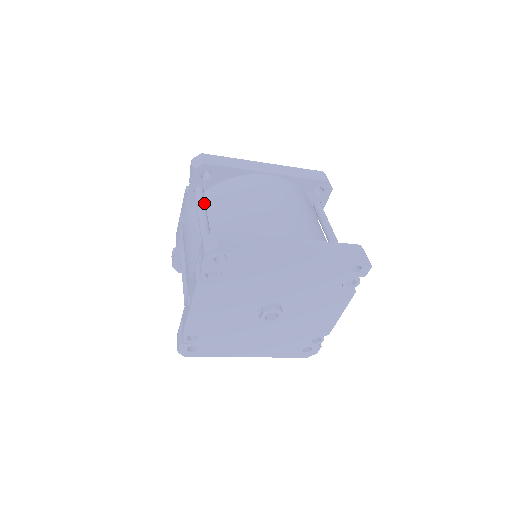
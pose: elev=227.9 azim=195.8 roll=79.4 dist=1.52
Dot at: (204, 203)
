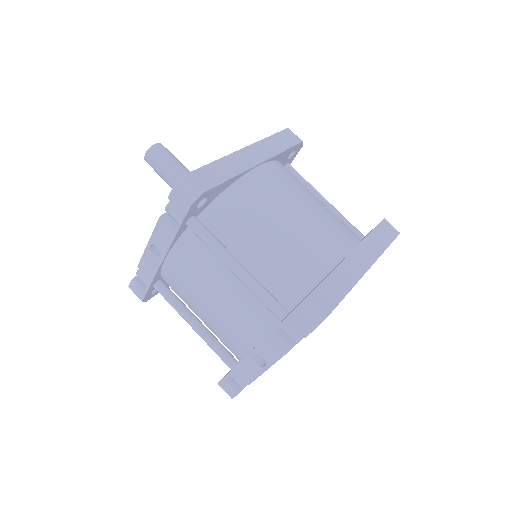
Dot at: (218, 241)
